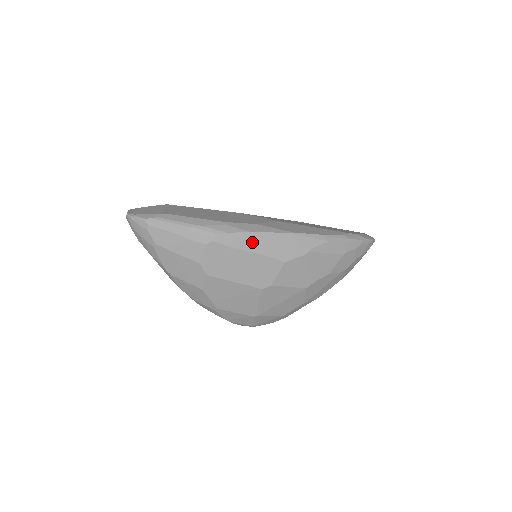
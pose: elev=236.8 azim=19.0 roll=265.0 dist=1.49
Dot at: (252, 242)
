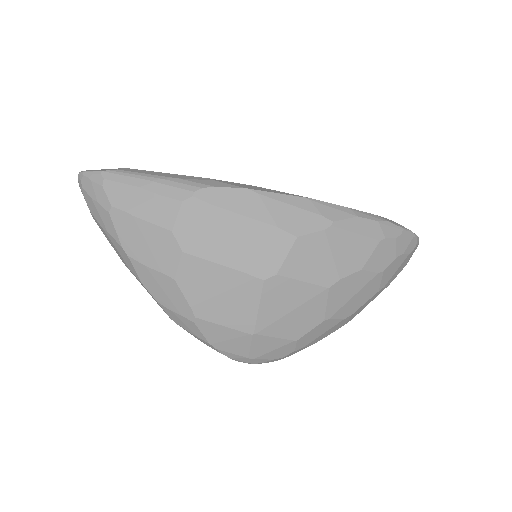
Dot at: (249, 203)
